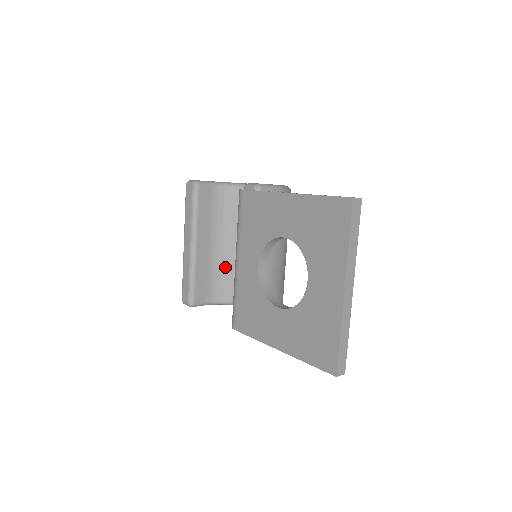
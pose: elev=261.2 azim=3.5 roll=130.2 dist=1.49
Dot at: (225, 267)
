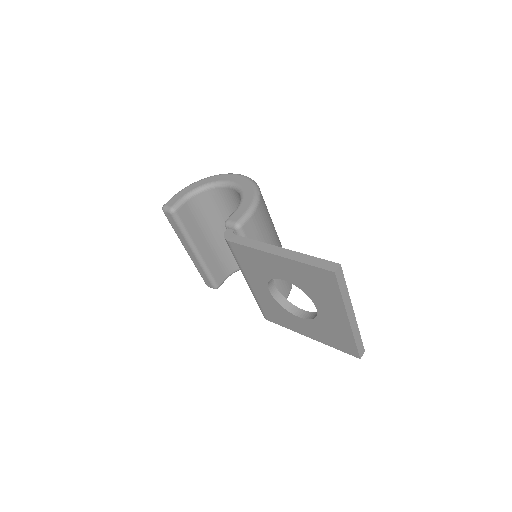
Dot at: (227, 248)
